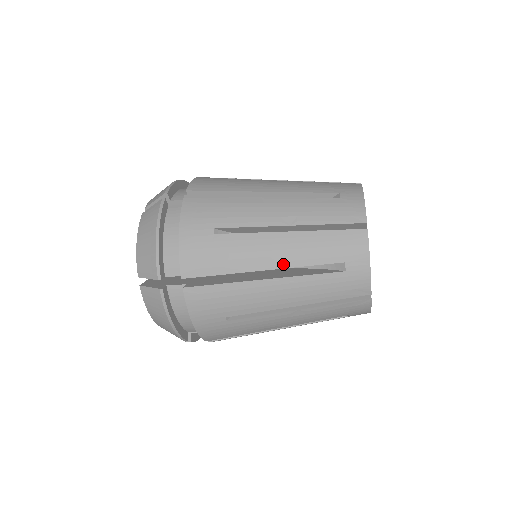
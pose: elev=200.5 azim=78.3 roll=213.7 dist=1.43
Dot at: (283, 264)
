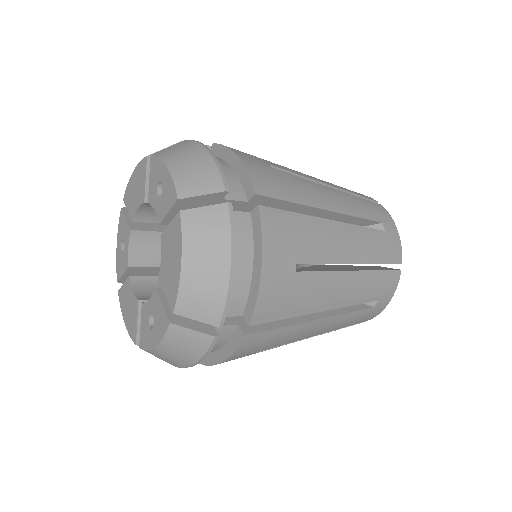
Dot at: (340, 304)
